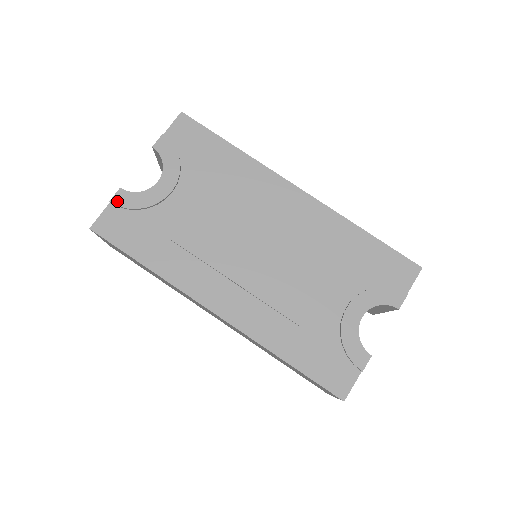
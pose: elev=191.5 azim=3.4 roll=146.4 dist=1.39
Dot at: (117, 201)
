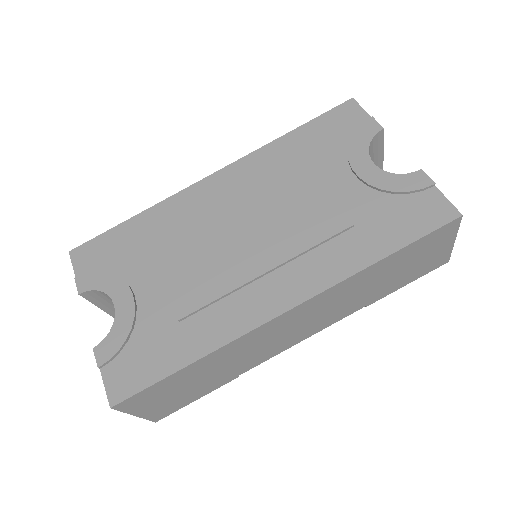
Dot at: (103, 359)
